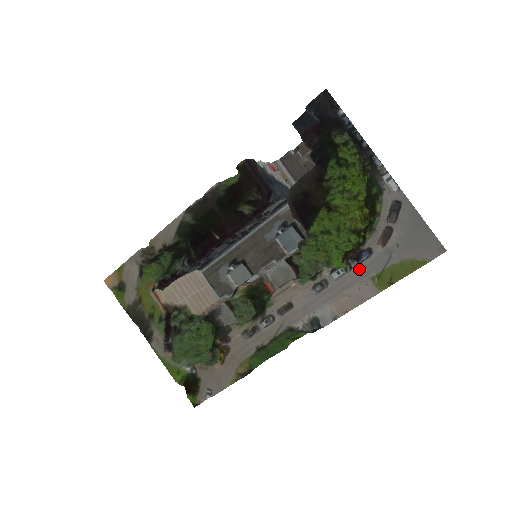
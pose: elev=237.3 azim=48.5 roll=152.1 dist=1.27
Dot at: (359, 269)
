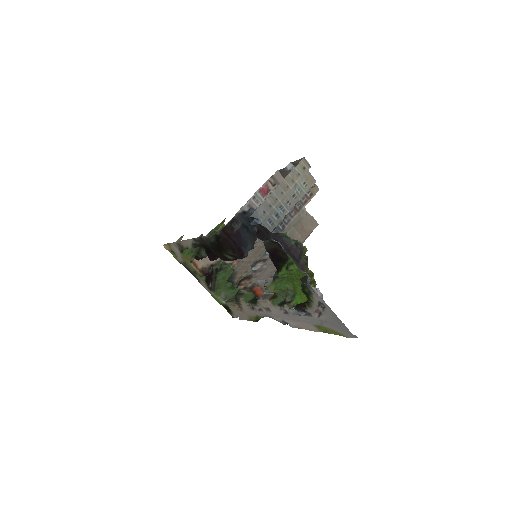
Dot at: (305, 318)
